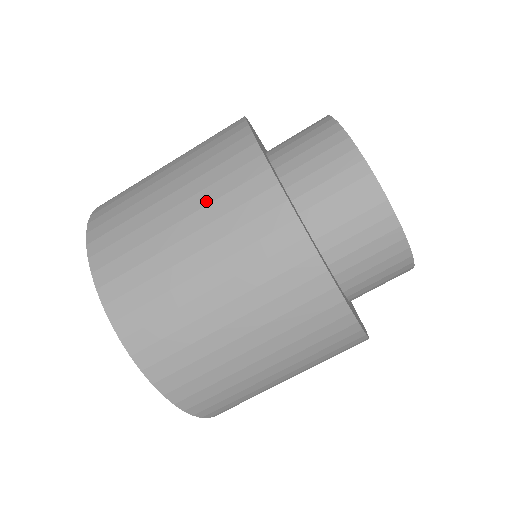
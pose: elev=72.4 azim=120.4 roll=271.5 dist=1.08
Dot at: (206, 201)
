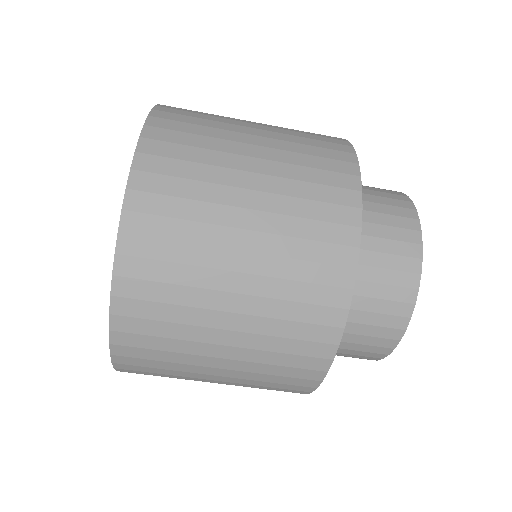
Dot at: (289, 175)
